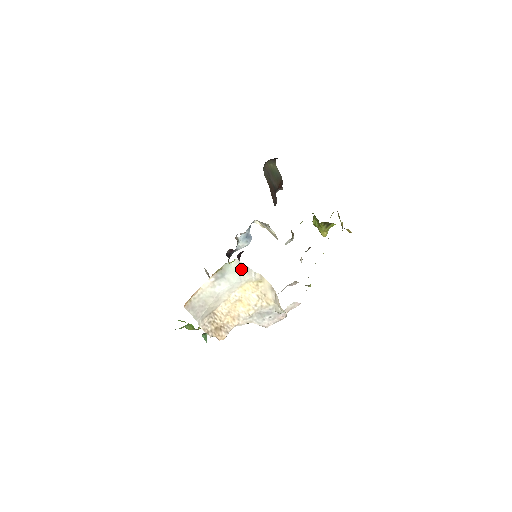
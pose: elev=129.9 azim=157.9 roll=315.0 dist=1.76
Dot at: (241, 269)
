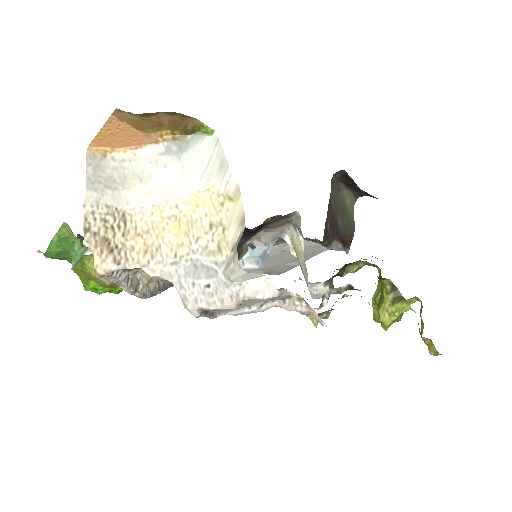
Dot at: (213, 158)
